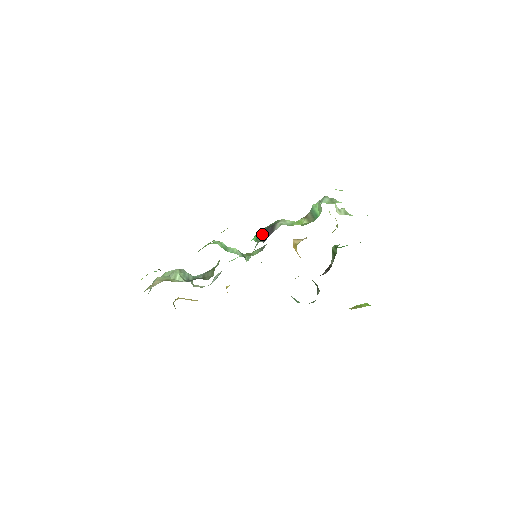
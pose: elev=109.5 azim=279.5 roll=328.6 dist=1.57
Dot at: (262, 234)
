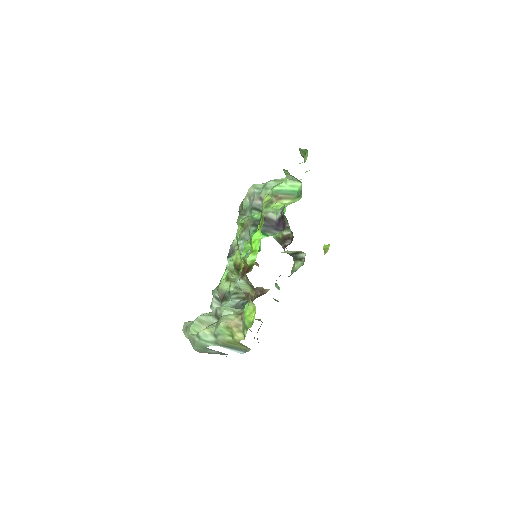
Dot at: (264, 230)
